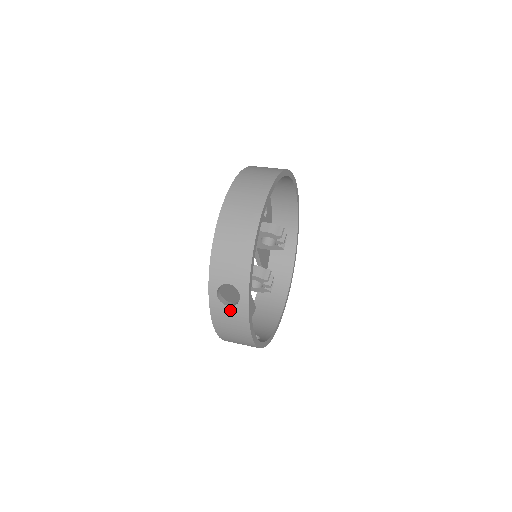
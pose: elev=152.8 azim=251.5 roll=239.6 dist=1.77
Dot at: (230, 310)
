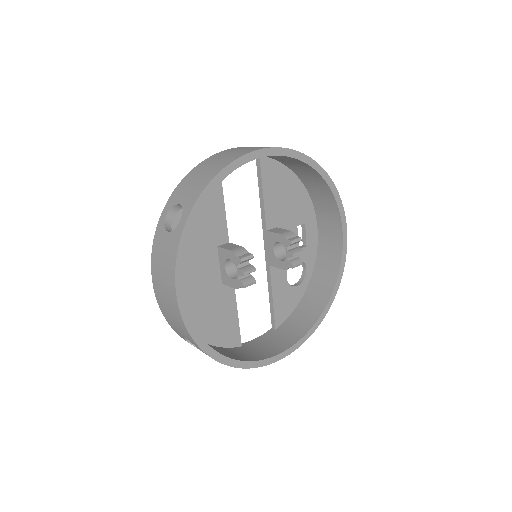
Dot at: (167, 238)
